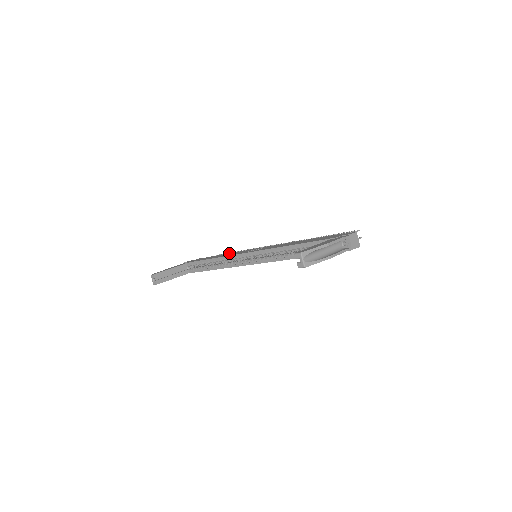
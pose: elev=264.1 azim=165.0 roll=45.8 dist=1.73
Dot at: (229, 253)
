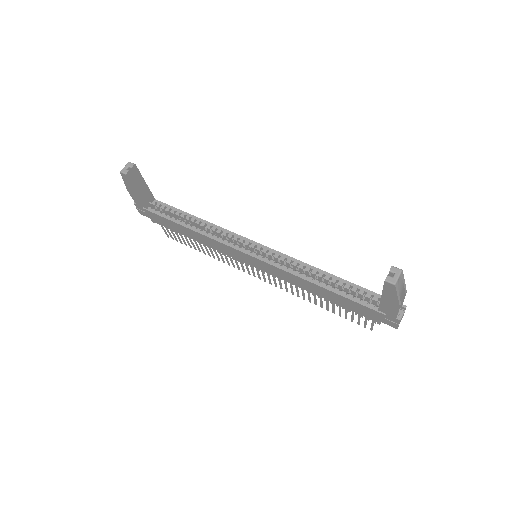
Dot at: occluded
